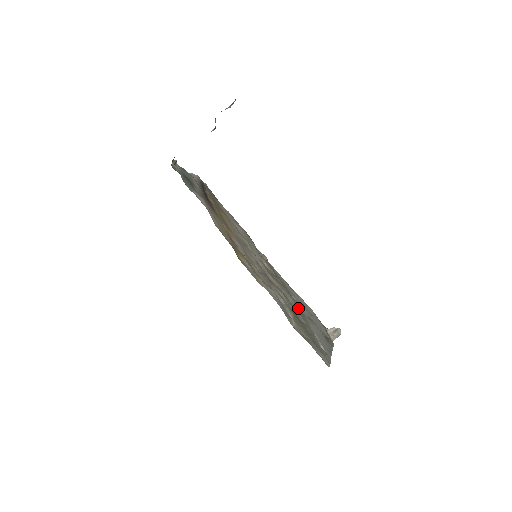
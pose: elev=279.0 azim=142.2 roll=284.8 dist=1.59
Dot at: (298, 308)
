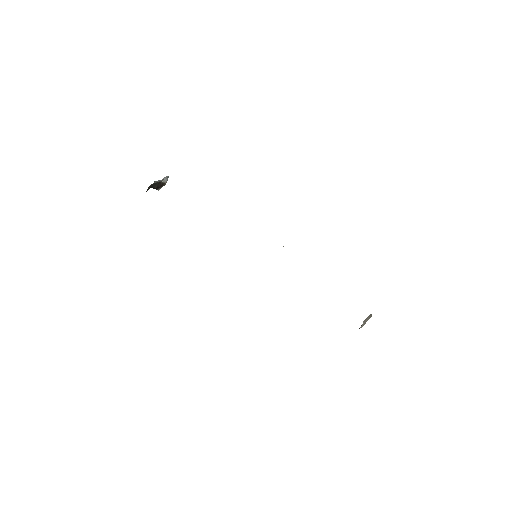
Dot at: occluded
